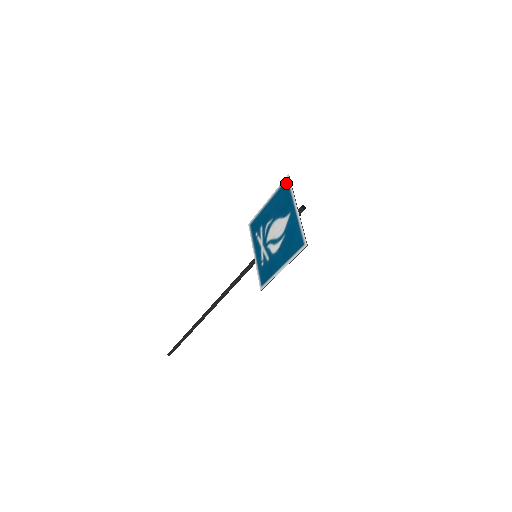
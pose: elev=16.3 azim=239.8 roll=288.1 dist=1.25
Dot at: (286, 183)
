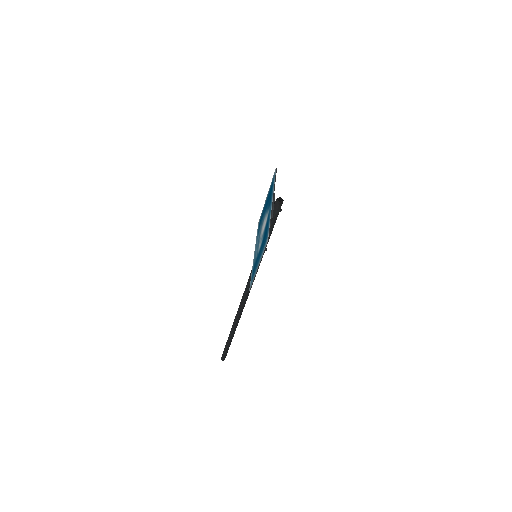
Dot at: (274, 175)
